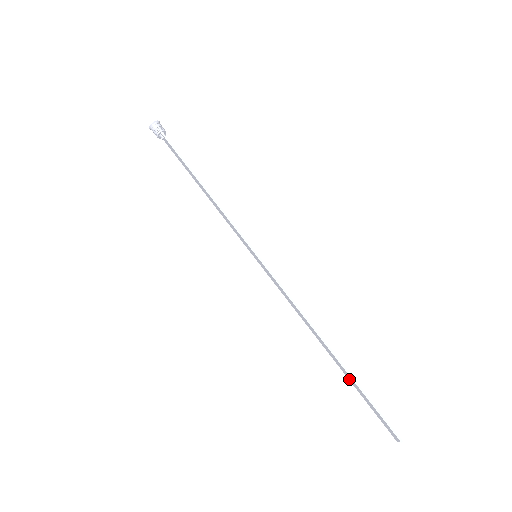
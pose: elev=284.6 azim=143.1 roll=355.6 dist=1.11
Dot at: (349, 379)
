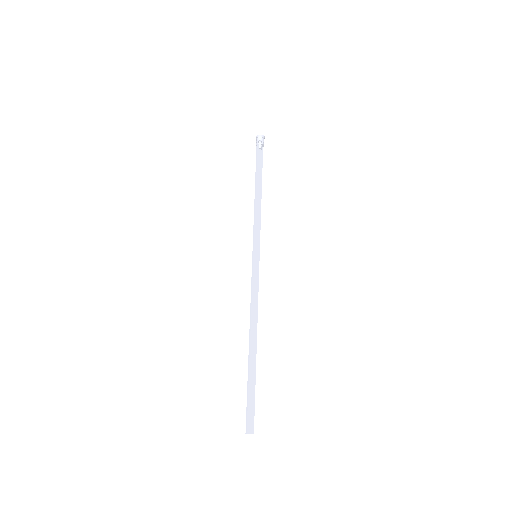
Dot at: (253, 372)
